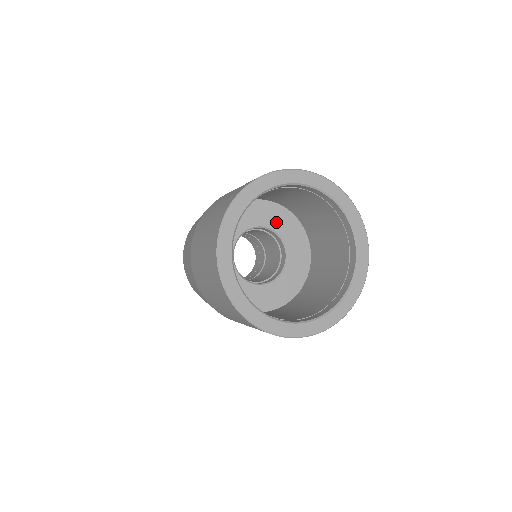
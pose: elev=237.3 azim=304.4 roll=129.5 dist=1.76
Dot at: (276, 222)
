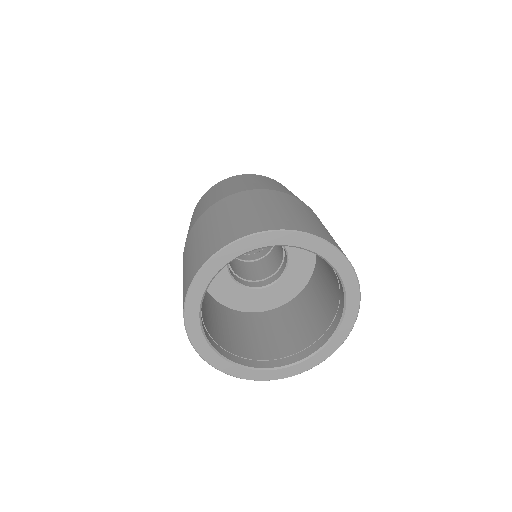
Dot at: (297, 254)
